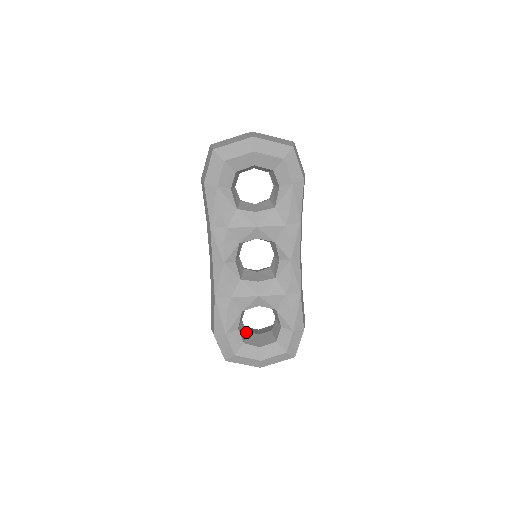
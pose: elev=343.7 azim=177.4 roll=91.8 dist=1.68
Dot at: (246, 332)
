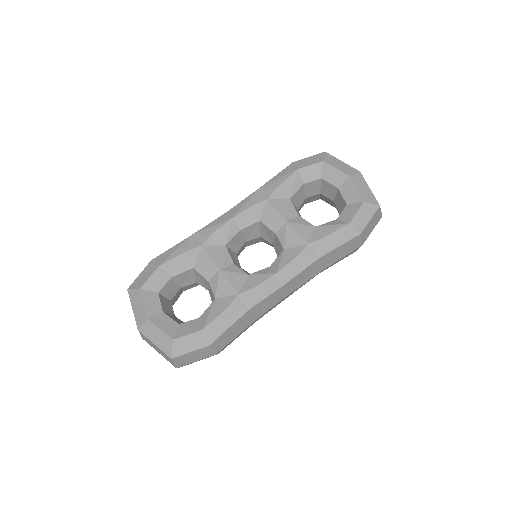
Dot at: (170, 299)
